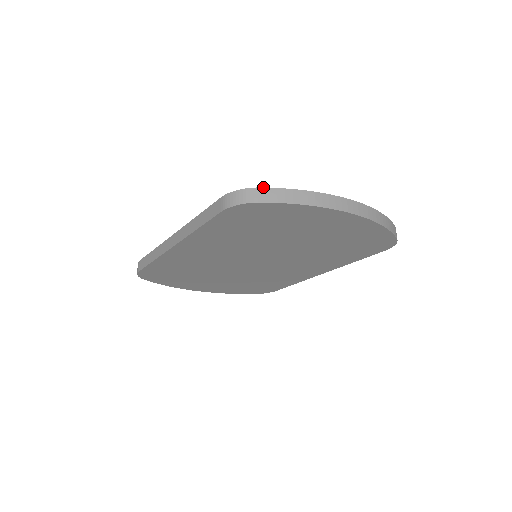
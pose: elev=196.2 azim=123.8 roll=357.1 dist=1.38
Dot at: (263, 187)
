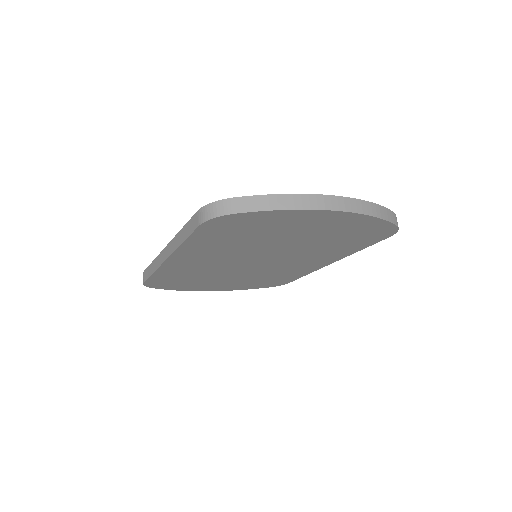
Dot at: (236, 197)
